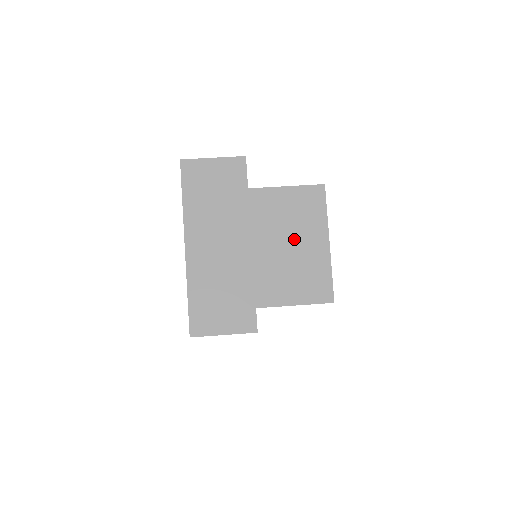
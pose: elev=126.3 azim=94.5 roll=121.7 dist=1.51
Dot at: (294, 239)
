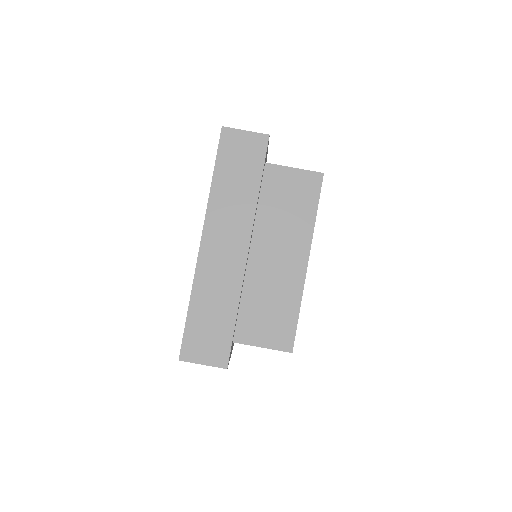
Dot at: occluded
